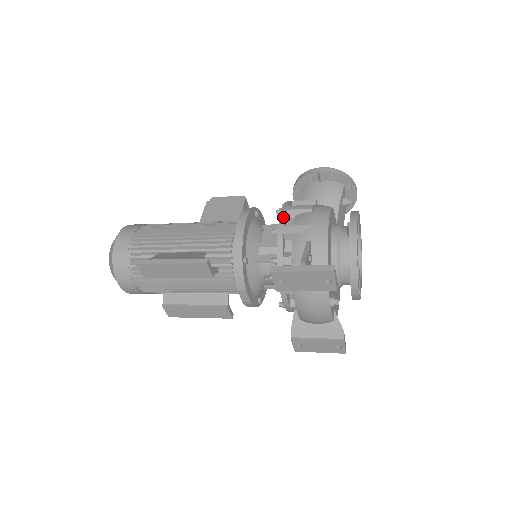
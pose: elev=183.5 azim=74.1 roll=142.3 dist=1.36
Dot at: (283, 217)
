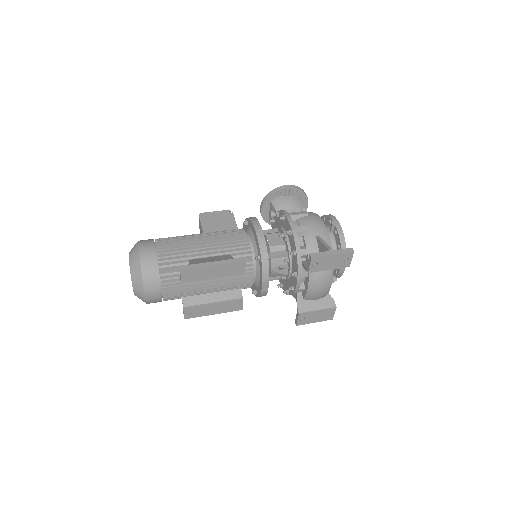
Dot at: (291, 221)
